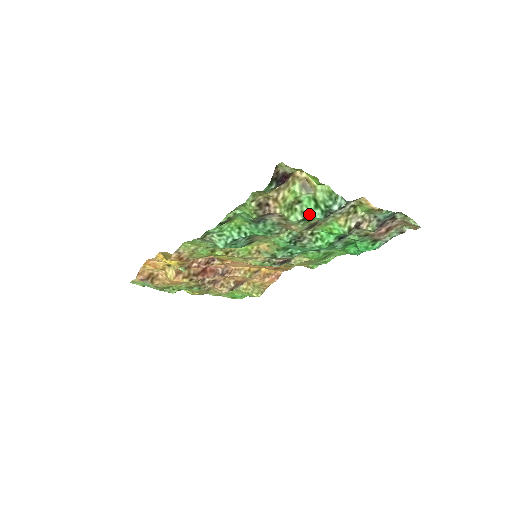
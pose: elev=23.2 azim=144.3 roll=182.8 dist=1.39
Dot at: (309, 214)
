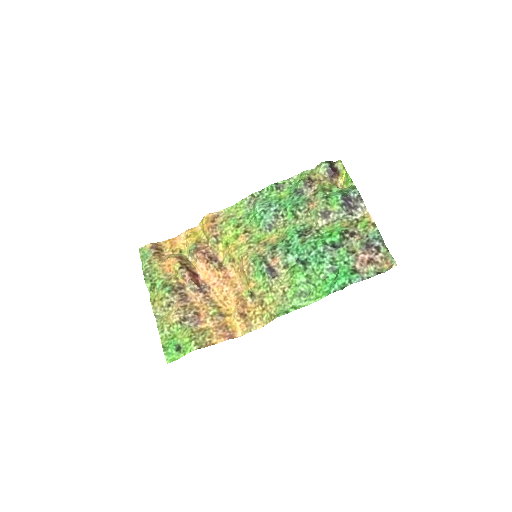
Dot at: (332, 195)
